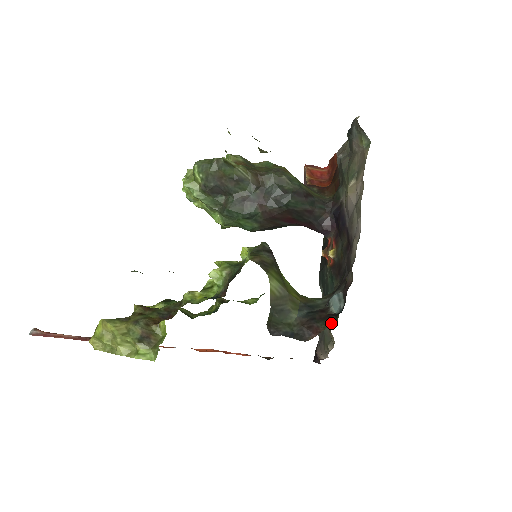
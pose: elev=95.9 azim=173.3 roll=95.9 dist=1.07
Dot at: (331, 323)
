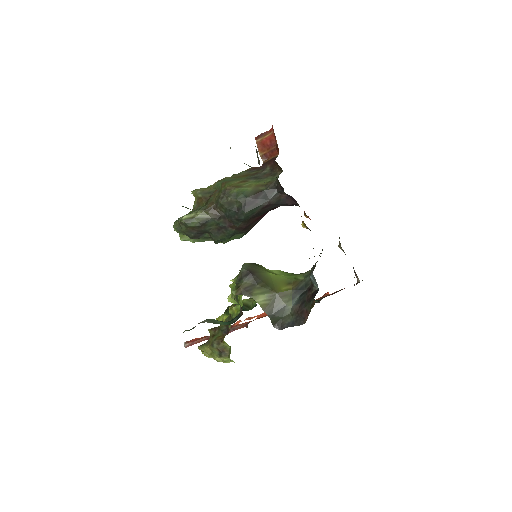
Dot at: (312, 306)
